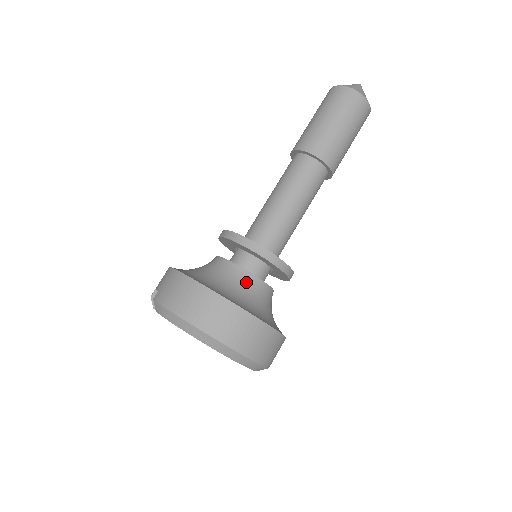
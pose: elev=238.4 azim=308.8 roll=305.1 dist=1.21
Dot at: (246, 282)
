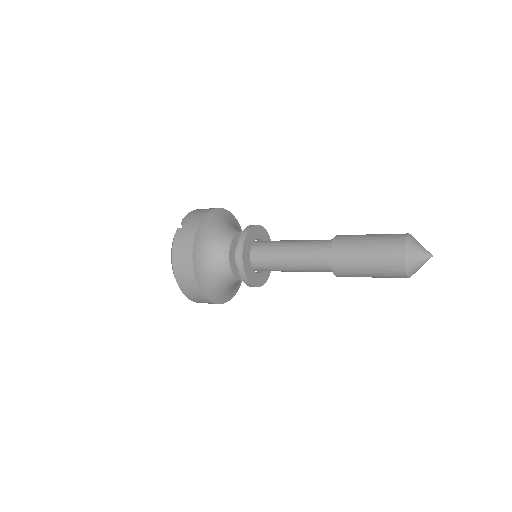
Dot at: (224, 273)
